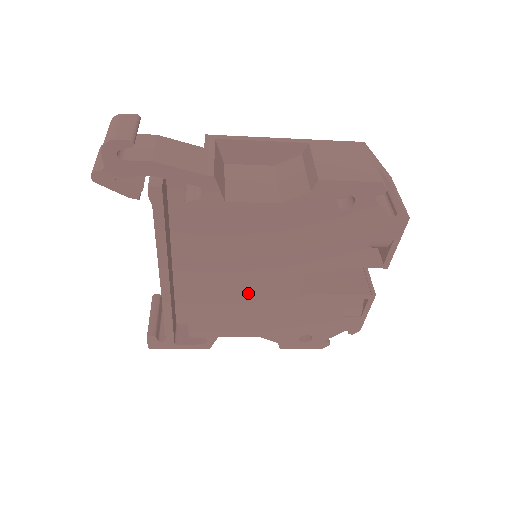
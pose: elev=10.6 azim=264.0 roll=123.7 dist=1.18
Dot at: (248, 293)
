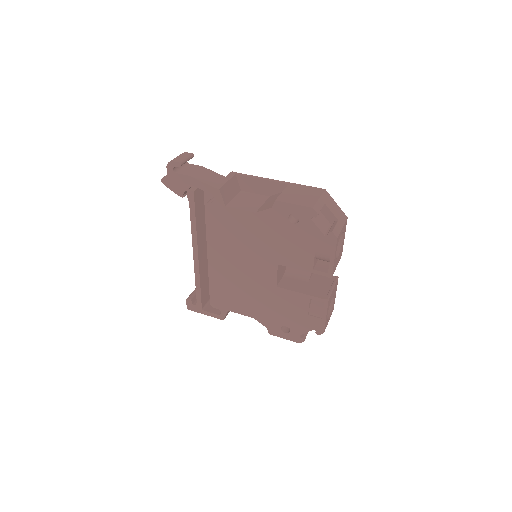
Dot at: (244, 277)
